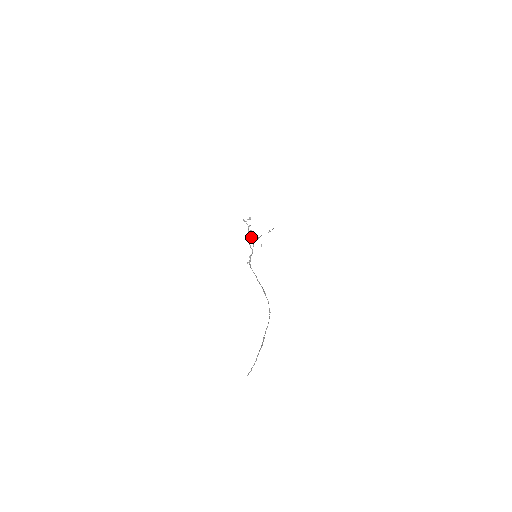
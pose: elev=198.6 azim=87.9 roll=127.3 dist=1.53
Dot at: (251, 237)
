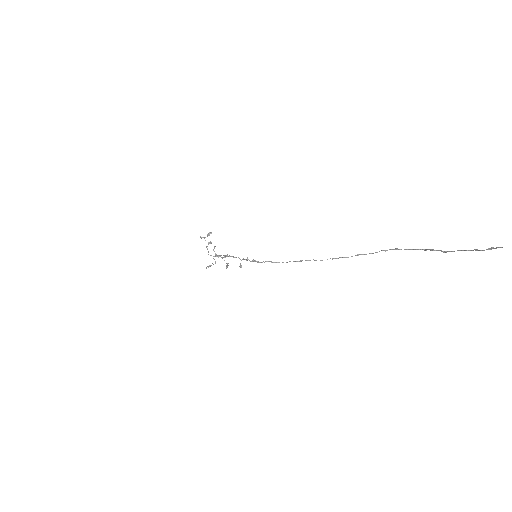
Dot at: occluded
